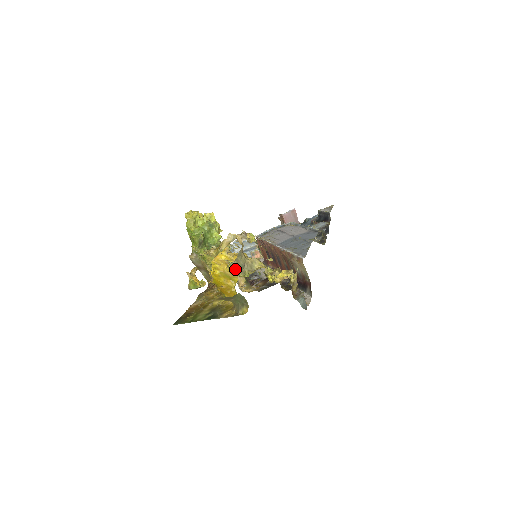
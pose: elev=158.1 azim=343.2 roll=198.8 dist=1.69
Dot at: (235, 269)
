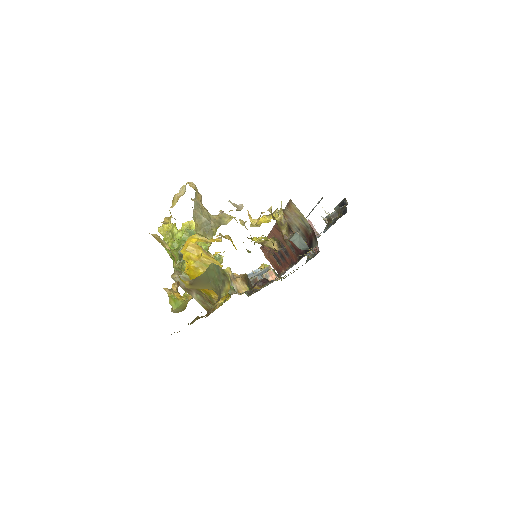
Dot at: (197, 230)
